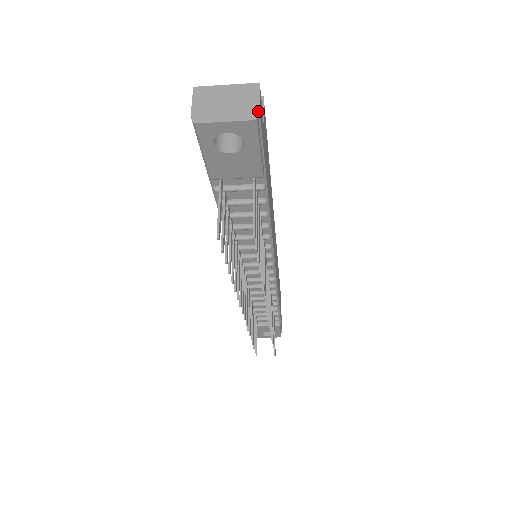
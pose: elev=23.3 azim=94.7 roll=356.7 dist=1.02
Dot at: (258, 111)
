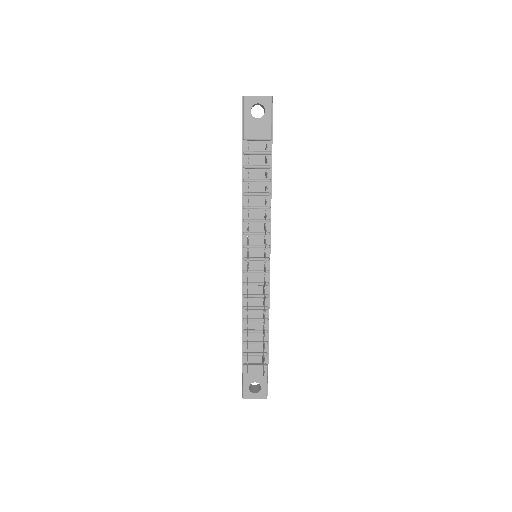
Dot at: occluded
